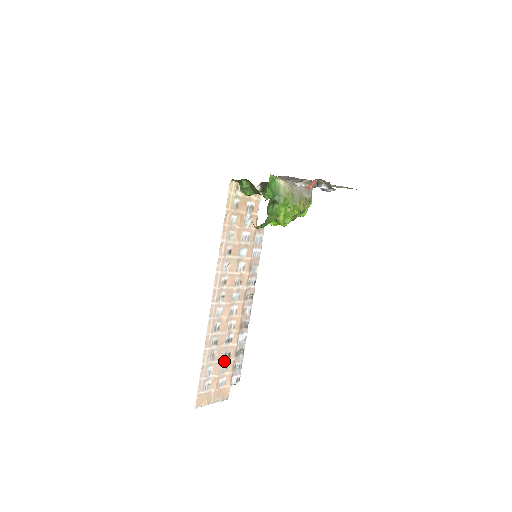
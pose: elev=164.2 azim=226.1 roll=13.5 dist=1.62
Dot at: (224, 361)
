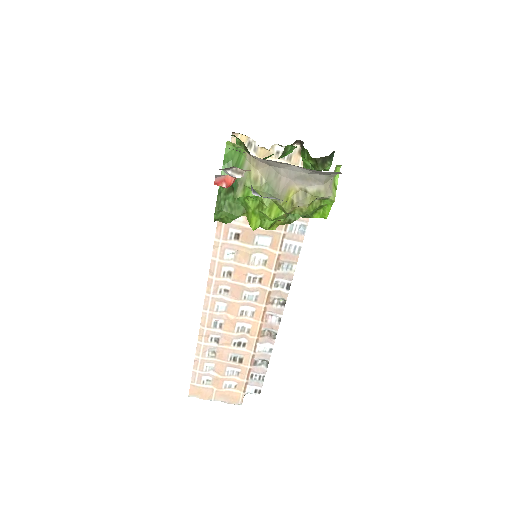
Dot at: (232, 364)
